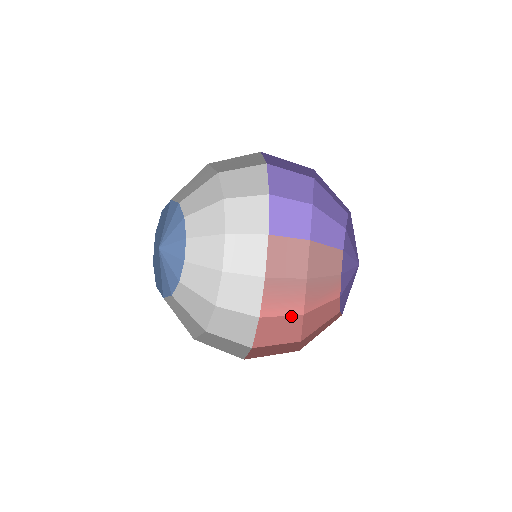
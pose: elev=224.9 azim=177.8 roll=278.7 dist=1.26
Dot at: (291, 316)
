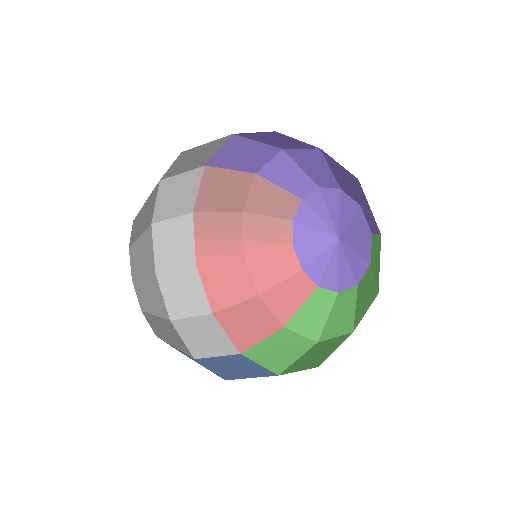
Dot at: (232, 258)
